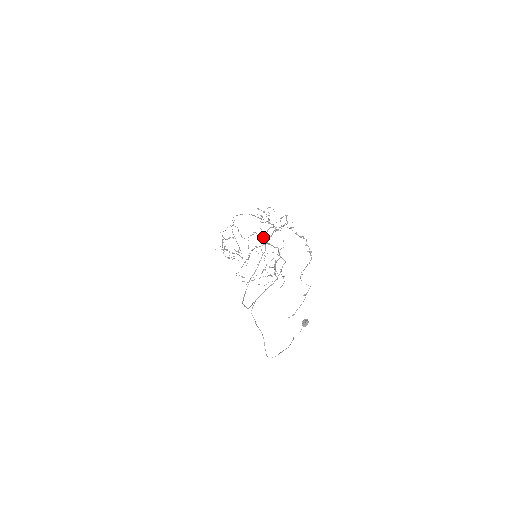
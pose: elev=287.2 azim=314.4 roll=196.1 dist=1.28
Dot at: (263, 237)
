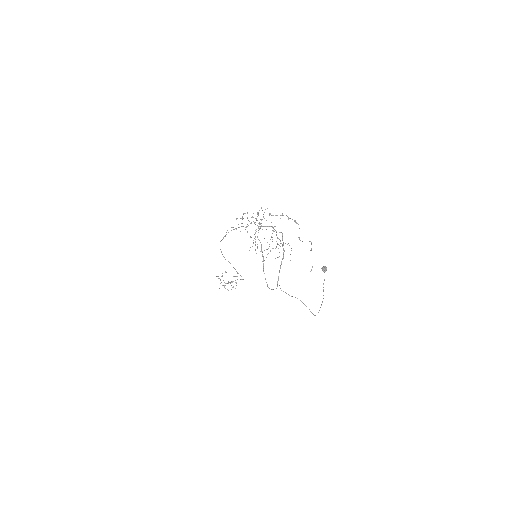
Dot at: occluded
